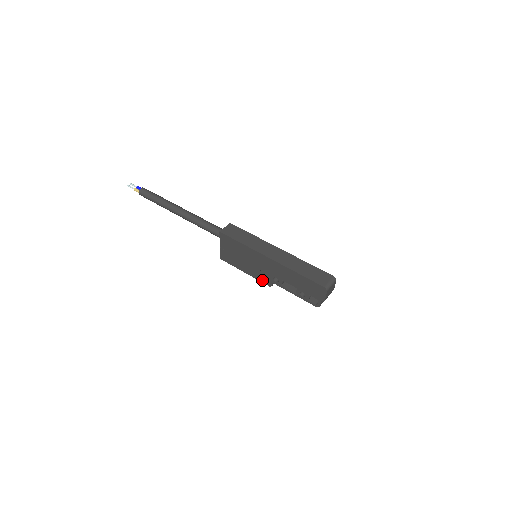
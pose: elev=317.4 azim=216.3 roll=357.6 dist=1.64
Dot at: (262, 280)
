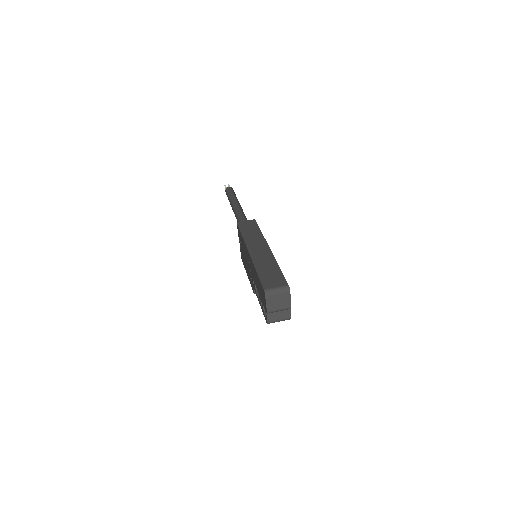
Dot at: (251, 285)
